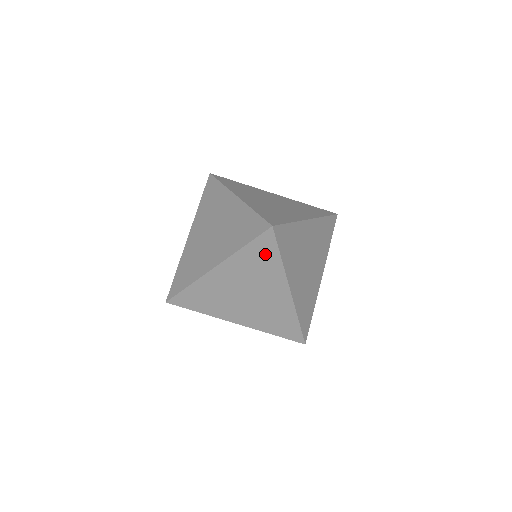
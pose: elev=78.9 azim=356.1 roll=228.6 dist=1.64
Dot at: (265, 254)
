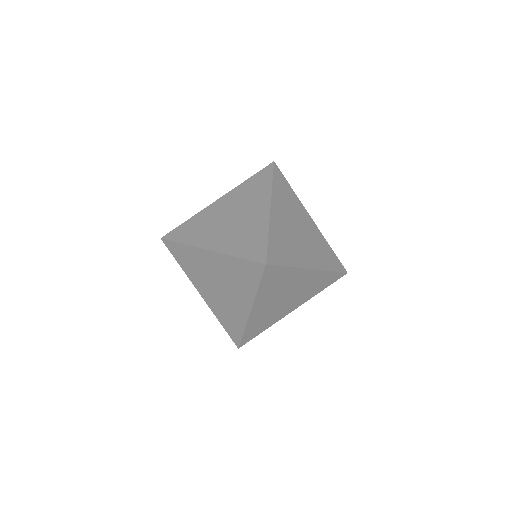
Dot at: (249, 275)
